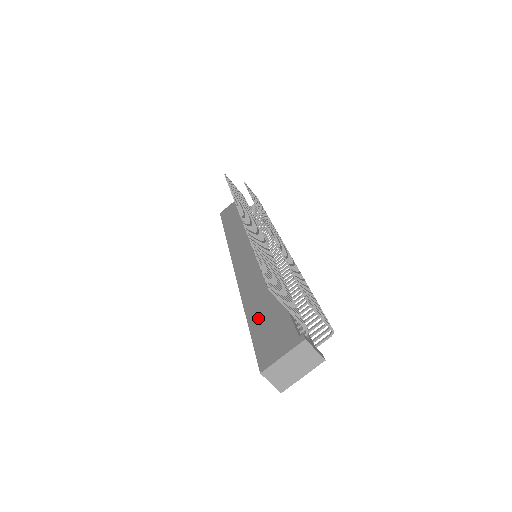
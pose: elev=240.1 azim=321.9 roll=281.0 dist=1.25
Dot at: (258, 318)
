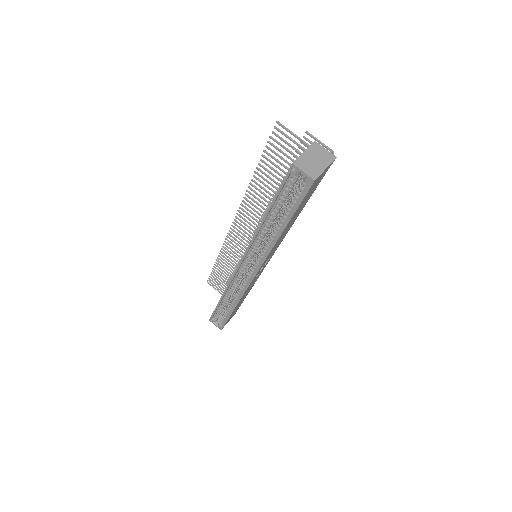
Dot at: occluded
